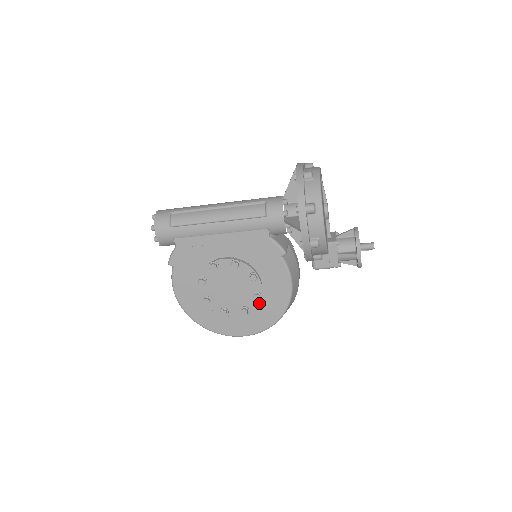
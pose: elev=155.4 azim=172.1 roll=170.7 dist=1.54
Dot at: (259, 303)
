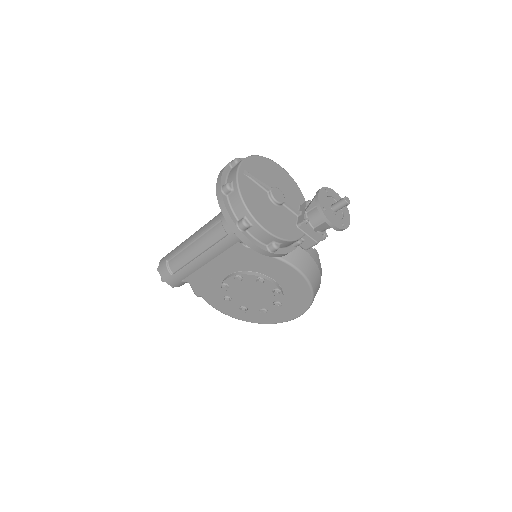
Dot at: (285, 293)
